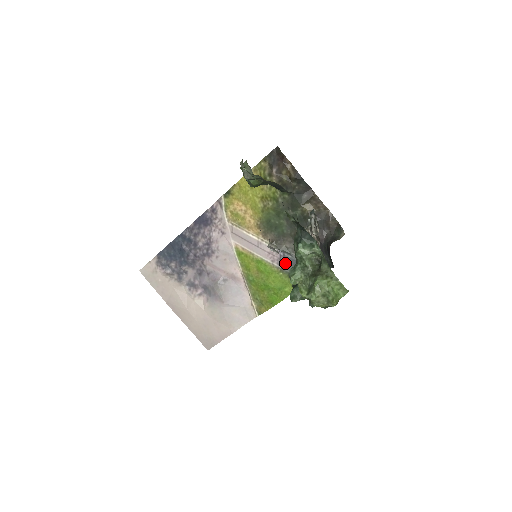
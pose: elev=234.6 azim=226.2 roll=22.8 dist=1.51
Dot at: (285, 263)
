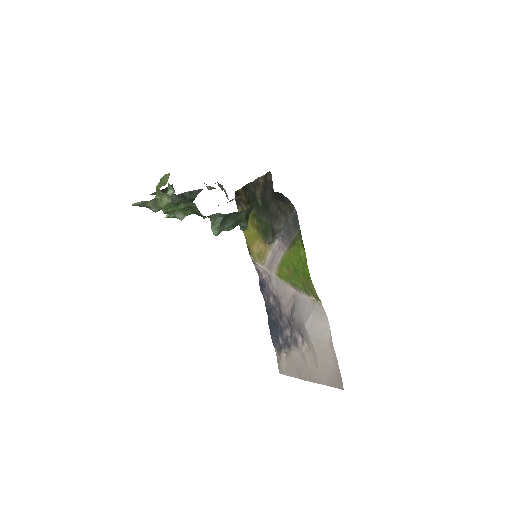
Dot at: (286, 239)
